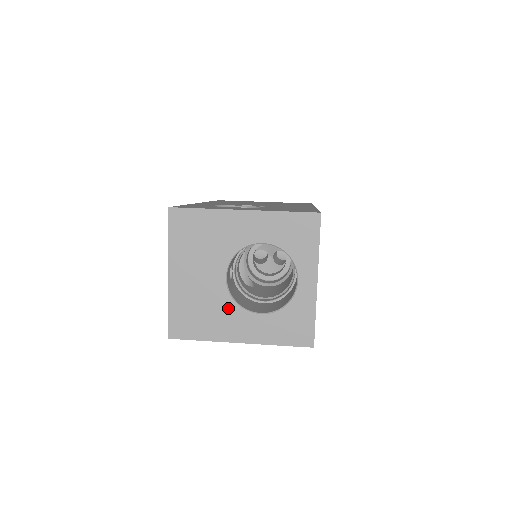
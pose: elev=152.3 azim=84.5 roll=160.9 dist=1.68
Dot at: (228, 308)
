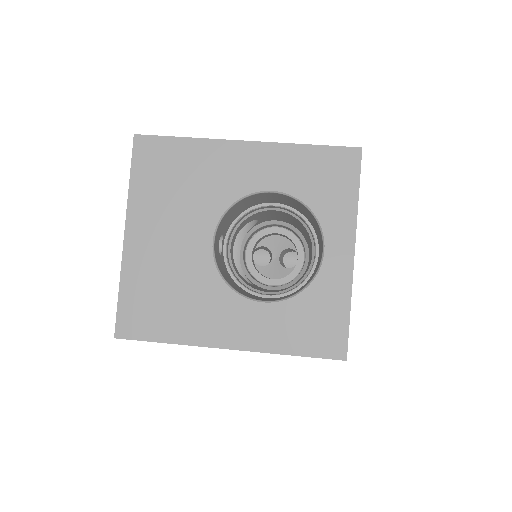
Dot at: (213, 291)
